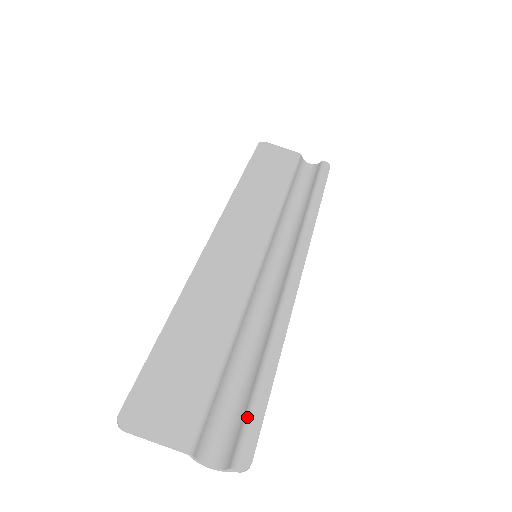
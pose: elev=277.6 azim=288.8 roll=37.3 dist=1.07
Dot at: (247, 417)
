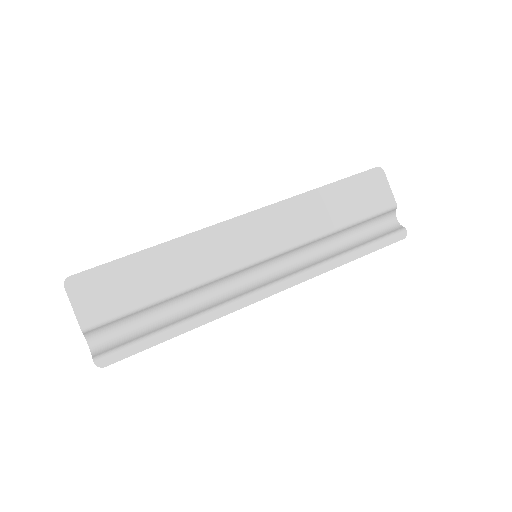
Dot at: (130, 344)
